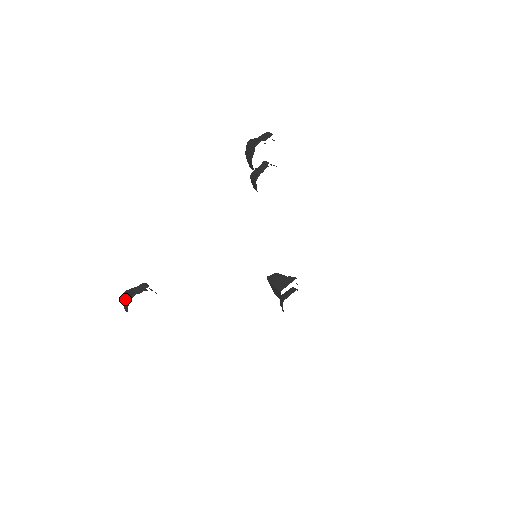
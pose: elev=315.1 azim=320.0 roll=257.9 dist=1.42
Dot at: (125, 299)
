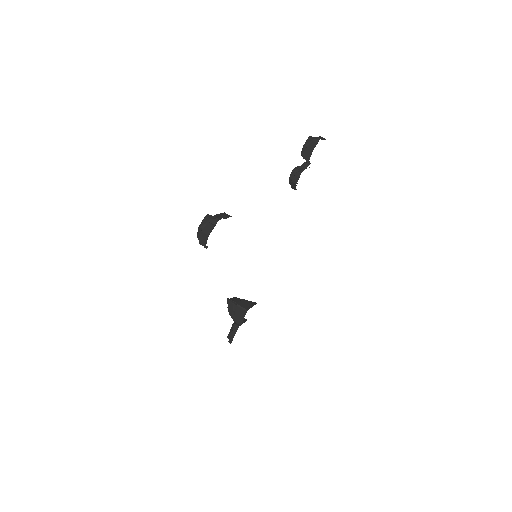
Dot at: (211, 220)
